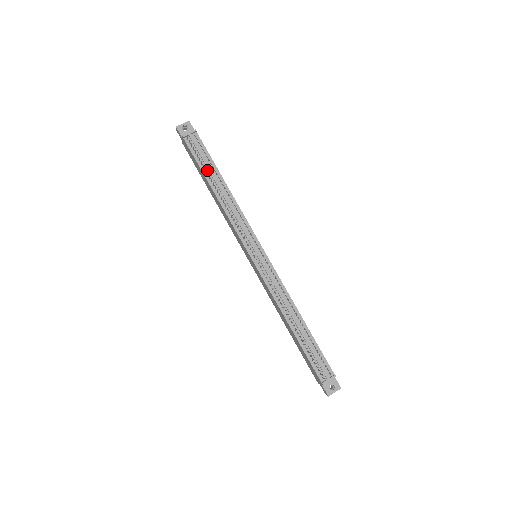
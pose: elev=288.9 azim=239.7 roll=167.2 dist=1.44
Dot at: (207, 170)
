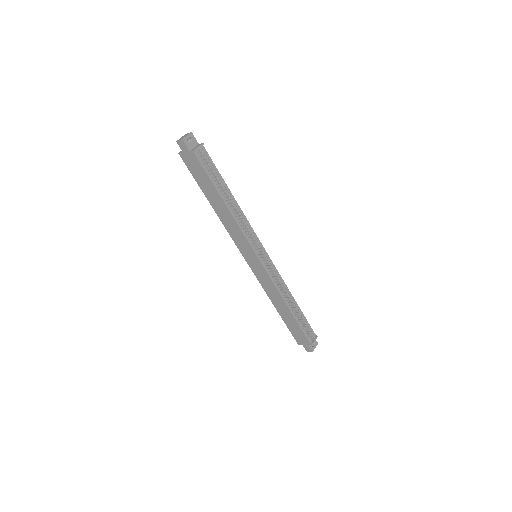
Dot at: (217, 183)
